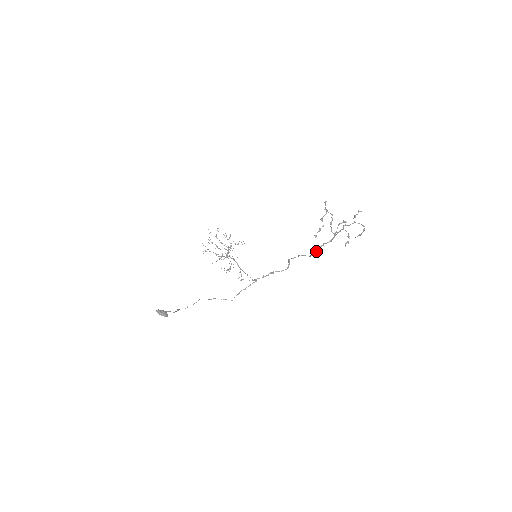
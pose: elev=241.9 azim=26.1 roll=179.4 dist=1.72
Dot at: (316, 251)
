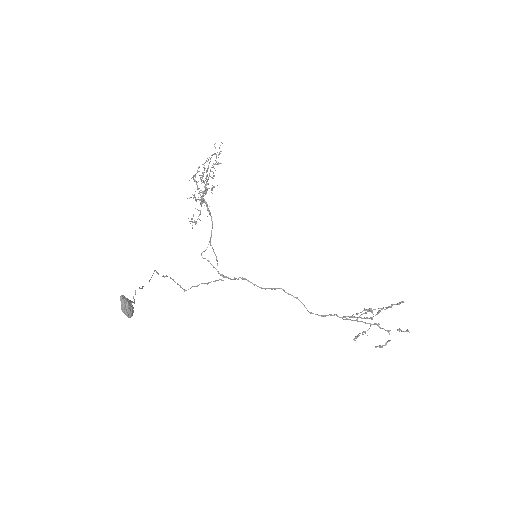
Dot at: (323, 316)
